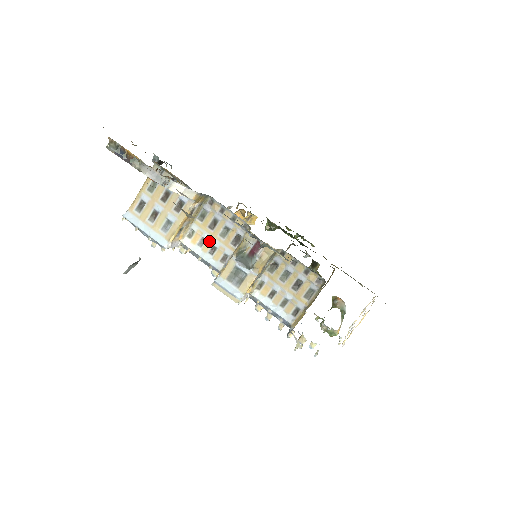
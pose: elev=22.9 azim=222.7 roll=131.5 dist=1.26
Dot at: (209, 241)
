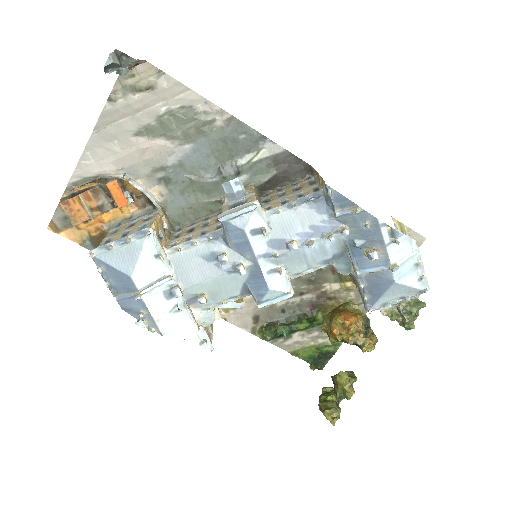
Dot at: (195, 234)
